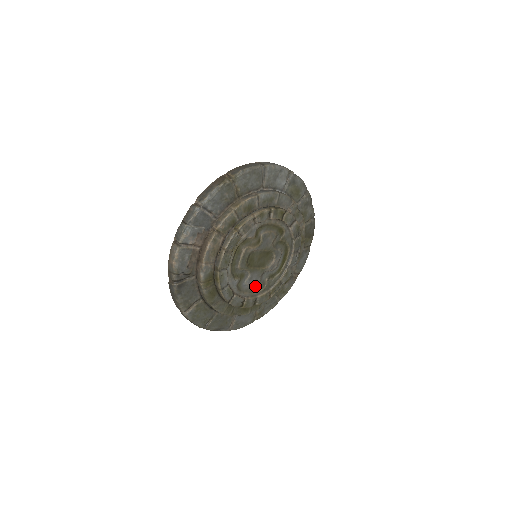
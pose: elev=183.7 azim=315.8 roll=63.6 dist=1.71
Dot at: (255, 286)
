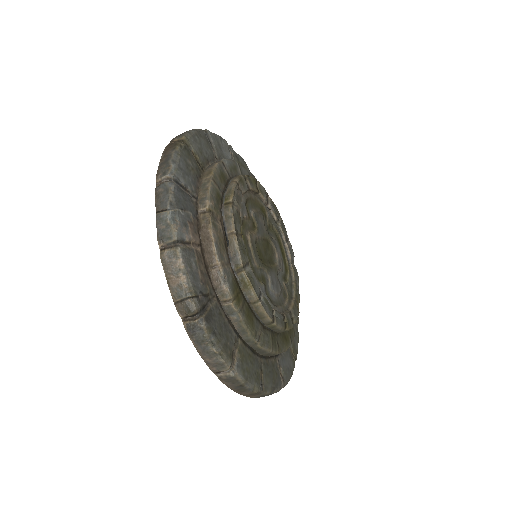
Dot at: (279, 295)
